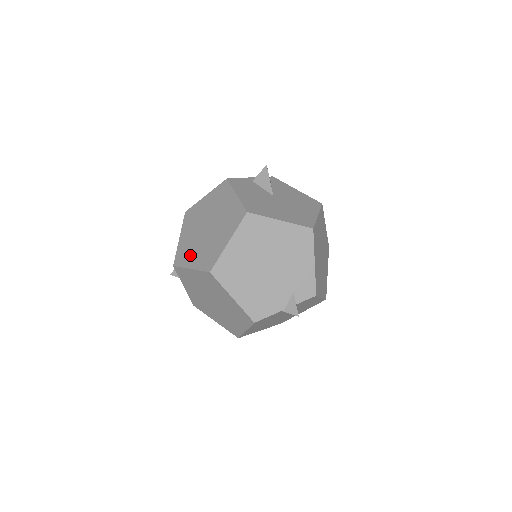
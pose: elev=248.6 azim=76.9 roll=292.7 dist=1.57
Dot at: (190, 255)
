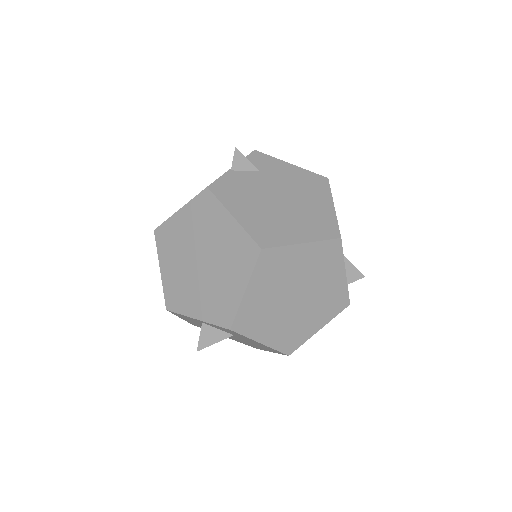
Dot at: occluded
